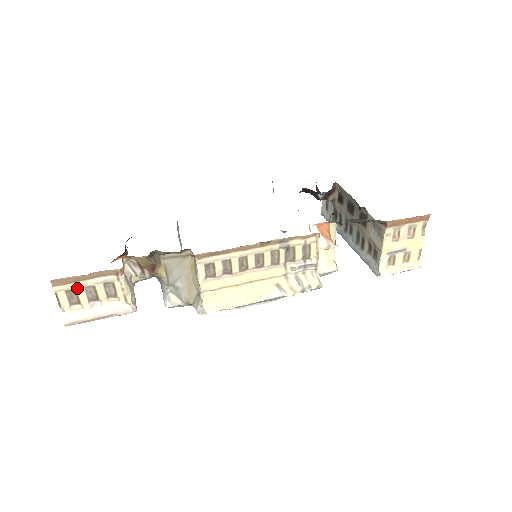
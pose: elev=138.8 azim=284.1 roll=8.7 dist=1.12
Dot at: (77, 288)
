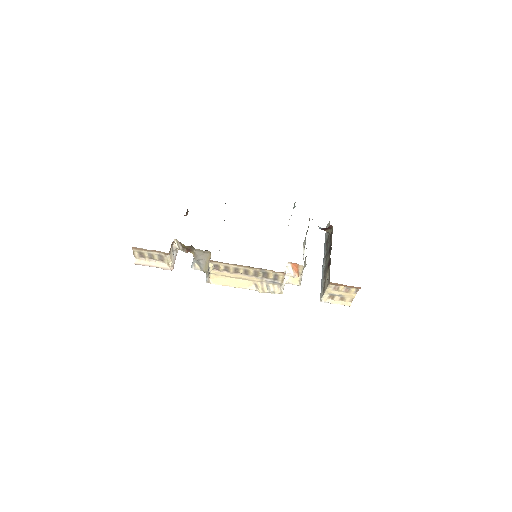
Dot at: (144, 252)
